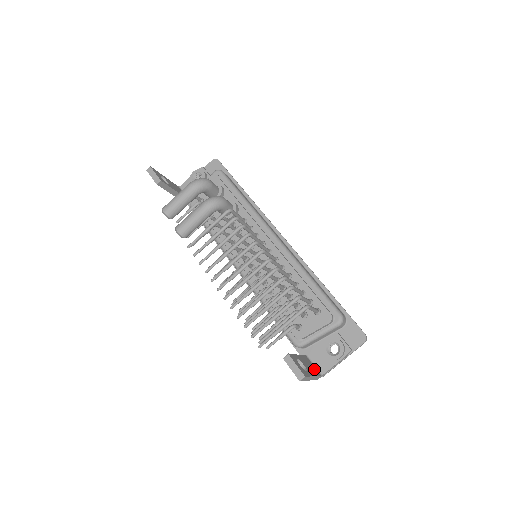
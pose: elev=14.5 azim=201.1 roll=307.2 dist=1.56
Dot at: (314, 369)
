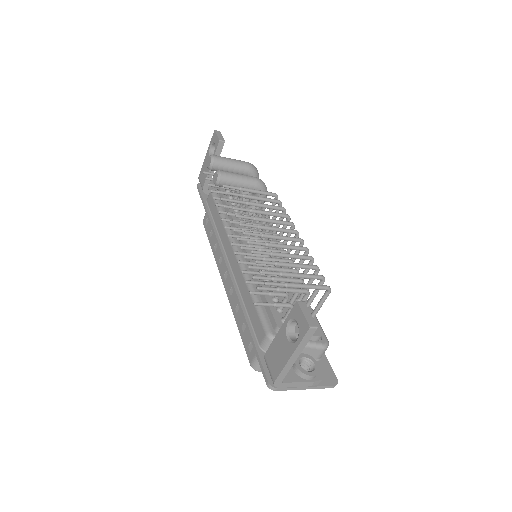
Dot at: occluded
